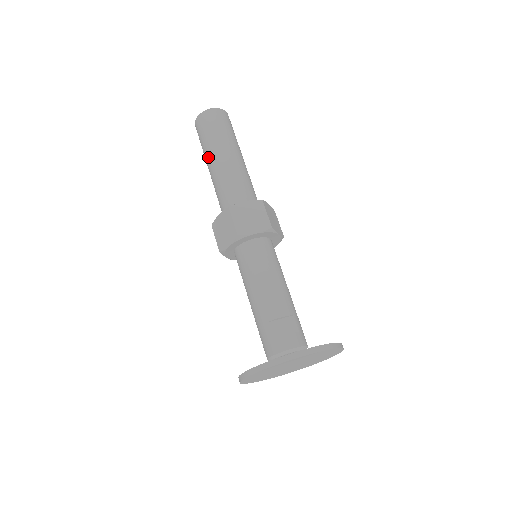
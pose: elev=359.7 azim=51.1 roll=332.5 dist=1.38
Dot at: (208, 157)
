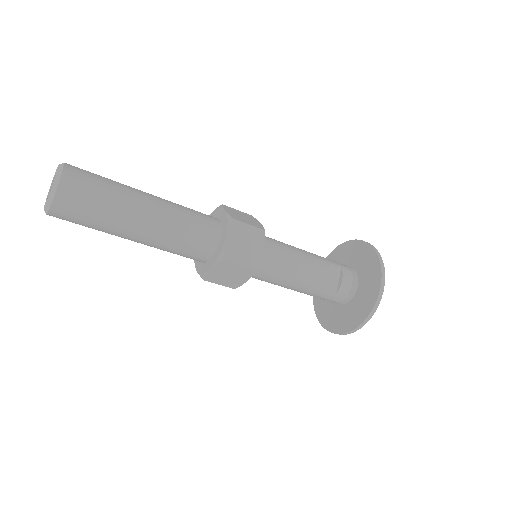
Dot at: (123, 234)
